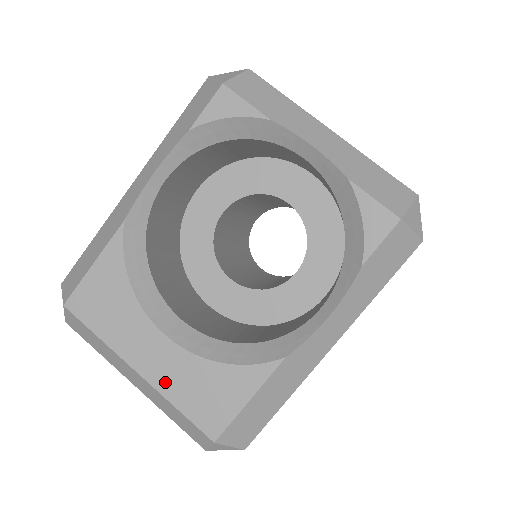
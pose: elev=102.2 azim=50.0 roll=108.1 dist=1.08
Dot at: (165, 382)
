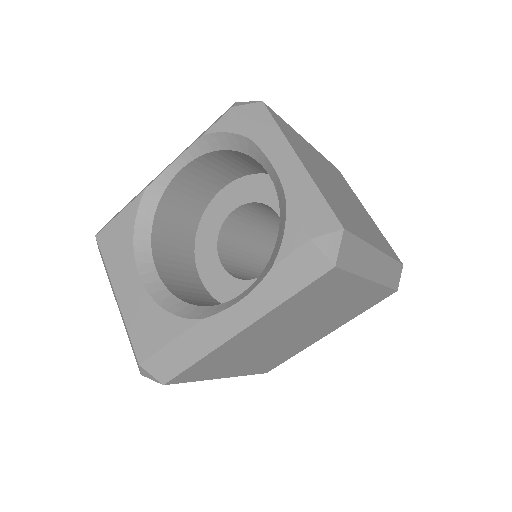
Dot at: (128, 309)
